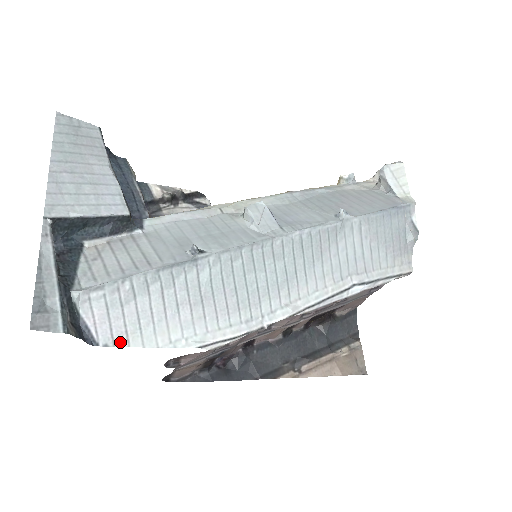
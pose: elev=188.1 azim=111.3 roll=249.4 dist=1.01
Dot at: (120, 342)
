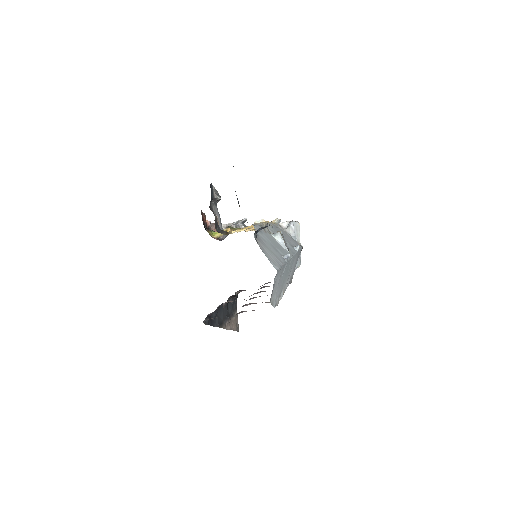
Dot at: (271, 300)
